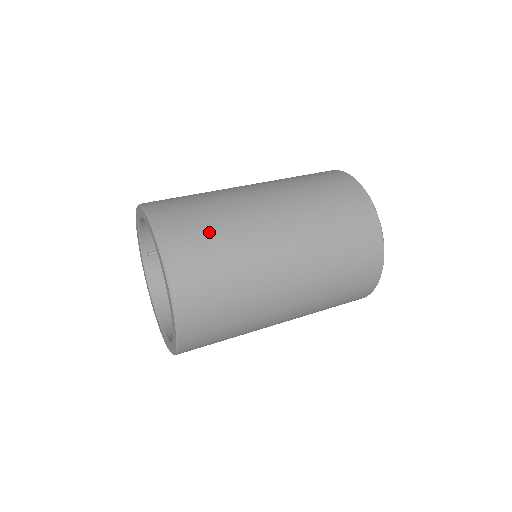
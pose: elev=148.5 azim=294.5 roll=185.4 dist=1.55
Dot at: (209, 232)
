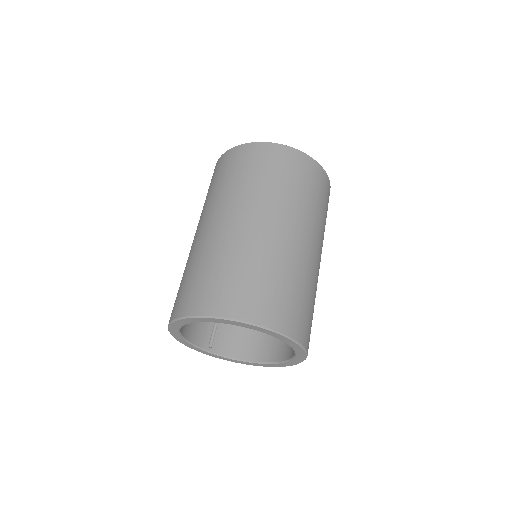
Dot at: (222, 274)
